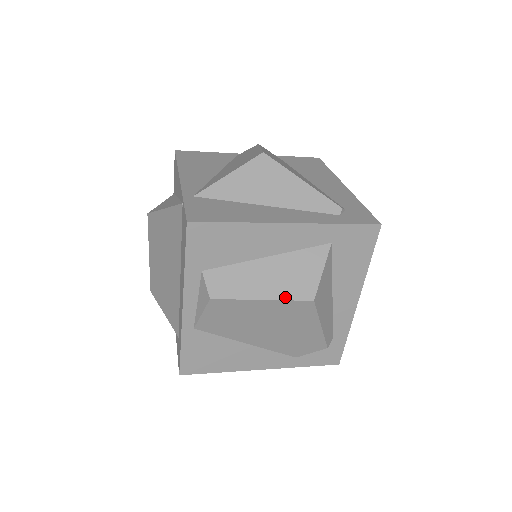
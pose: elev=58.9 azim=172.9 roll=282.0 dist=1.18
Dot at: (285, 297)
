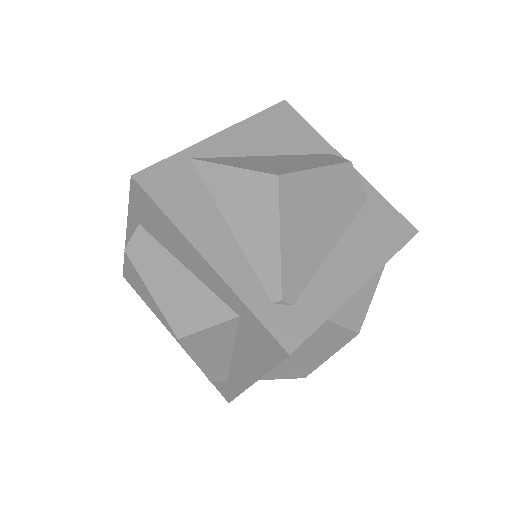
Dot at: (164, 311)
